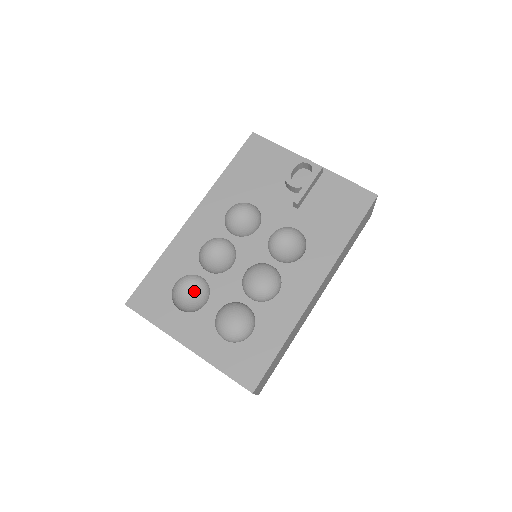
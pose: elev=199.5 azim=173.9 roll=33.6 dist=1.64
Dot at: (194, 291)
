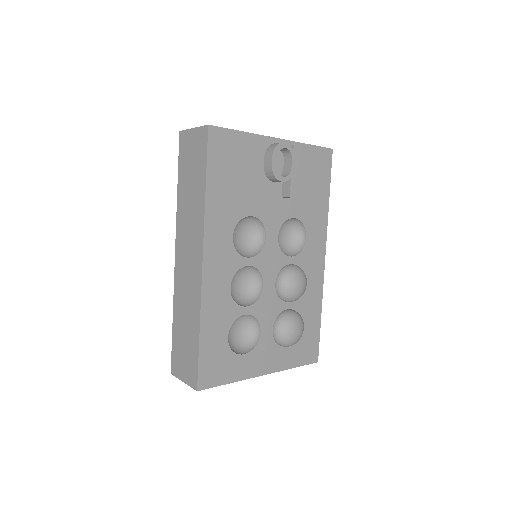
Dot at: (235, 327)
